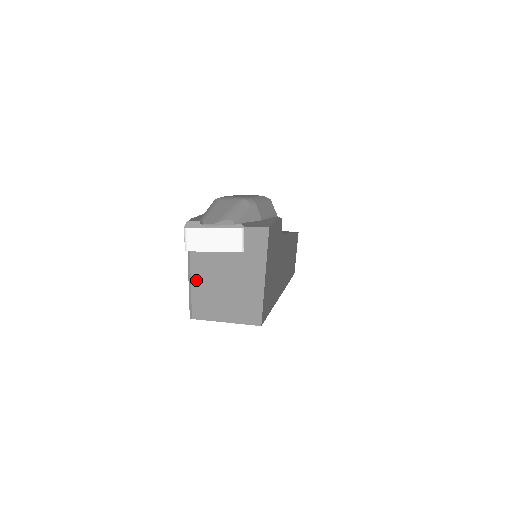
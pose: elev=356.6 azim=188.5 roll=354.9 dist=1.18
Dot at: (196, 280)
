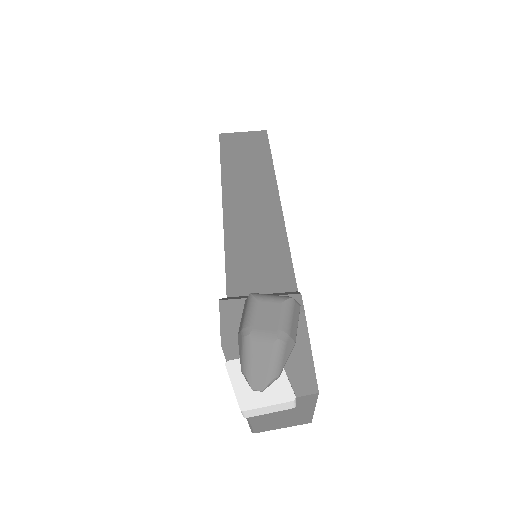
Dot at: (255, 422)
